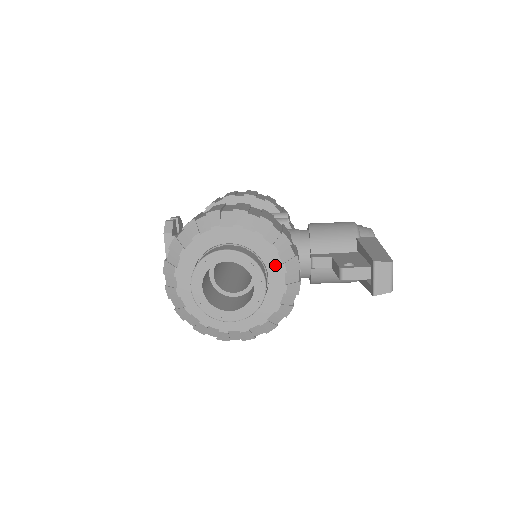
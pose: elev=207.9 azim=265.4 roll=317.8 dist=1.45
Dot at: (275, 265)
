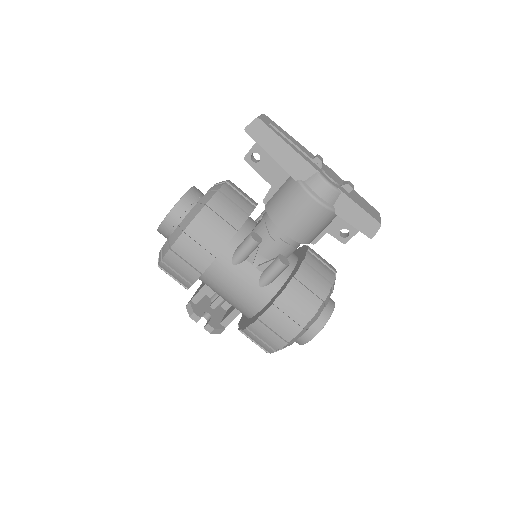
Dot at: occluded
